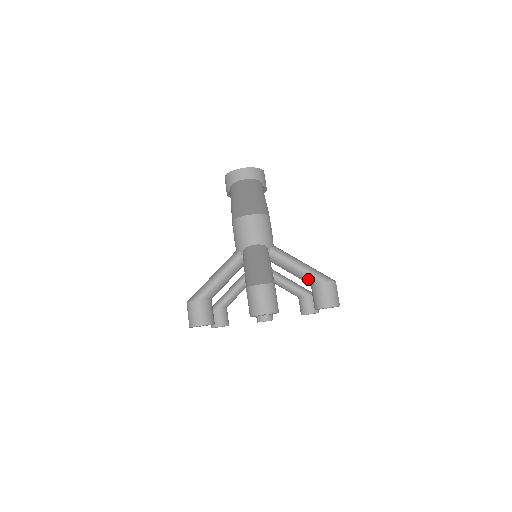
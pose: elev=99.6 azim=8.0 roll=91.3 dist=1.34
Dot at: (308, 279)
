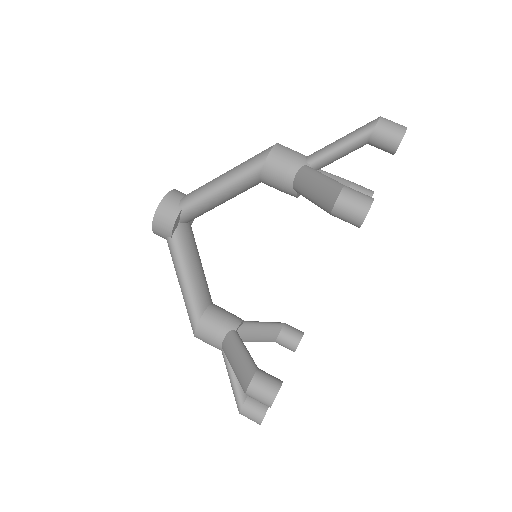
Dot at: (345, 183)
